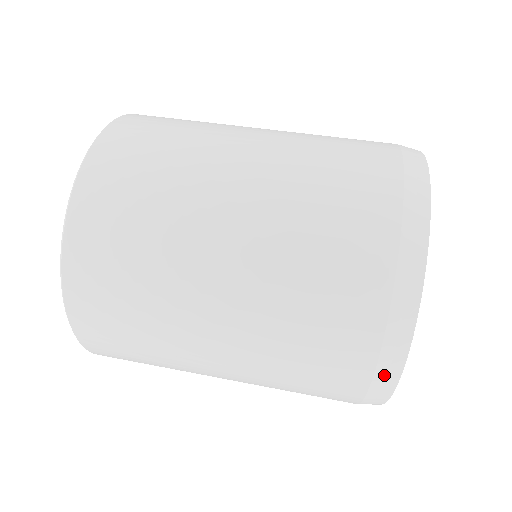
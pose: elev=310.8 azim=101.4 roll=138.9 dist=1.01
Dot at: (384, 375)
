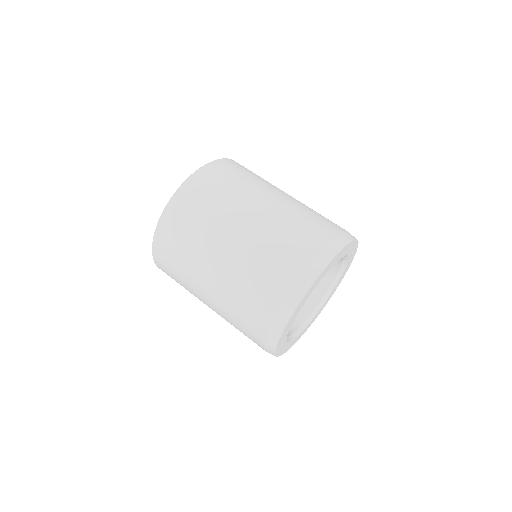
Dot at: occluded
